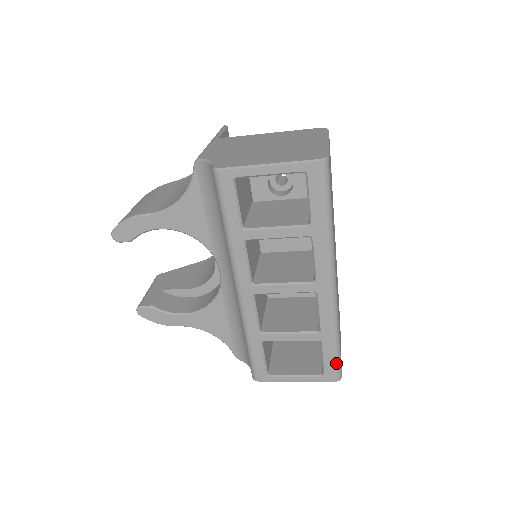
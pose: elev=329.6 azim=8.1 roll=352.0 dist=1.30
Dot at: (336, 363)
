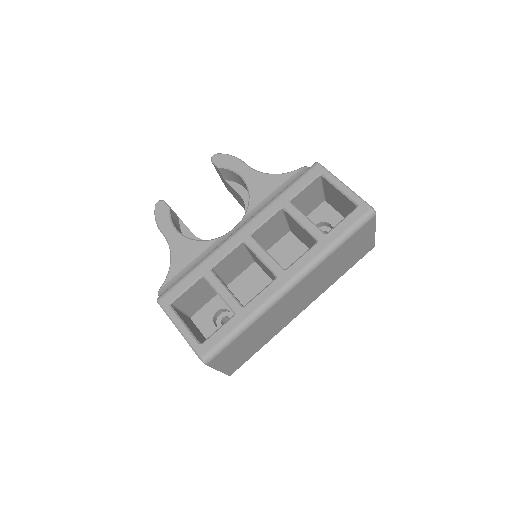
Dot at: (221, 343)
